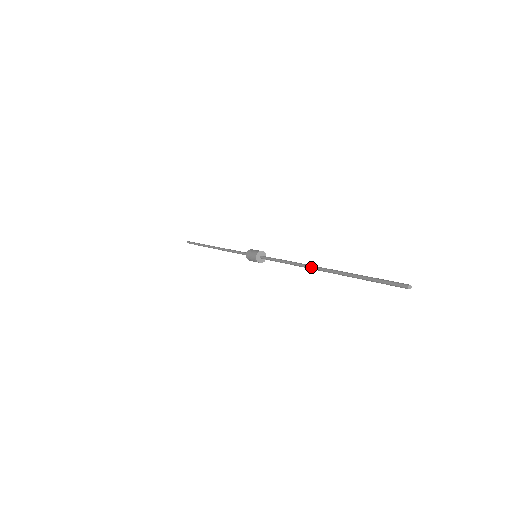
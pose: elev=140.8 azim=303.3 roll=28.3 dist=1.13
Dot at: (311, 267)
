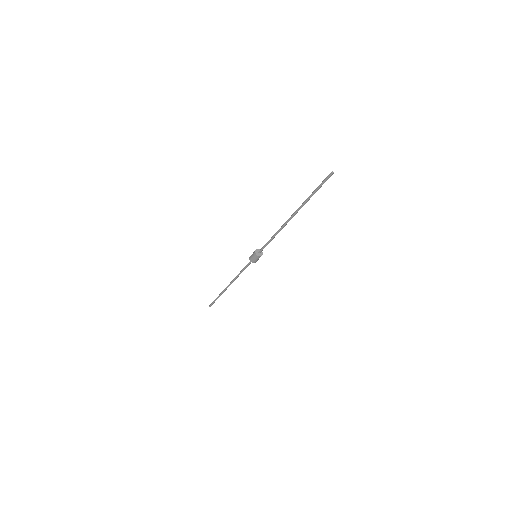
Dot at: (287, 222)
